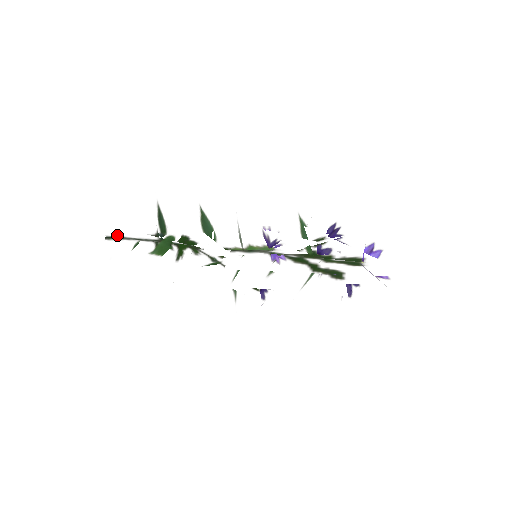
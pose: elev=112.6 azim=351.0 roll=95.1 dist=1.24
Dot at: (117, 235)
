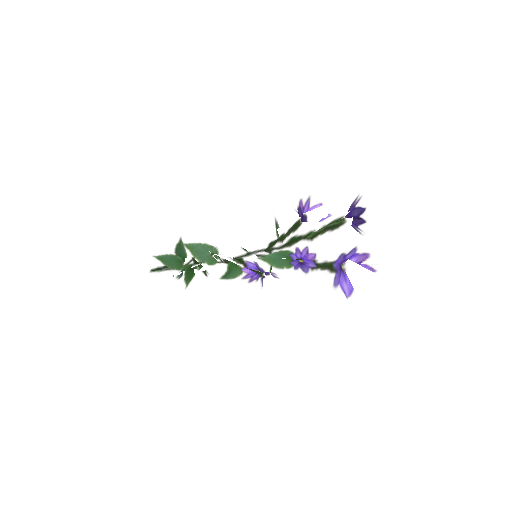
Dot at: (155, 273)
